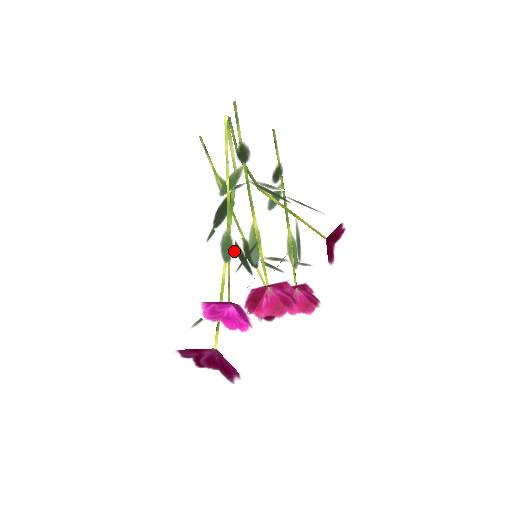
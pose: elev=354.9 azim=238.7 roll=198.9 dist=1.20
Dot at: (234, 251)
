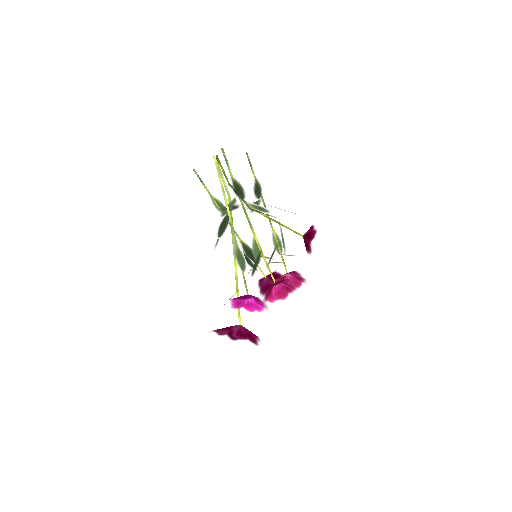
Dot at: (245, 260)
